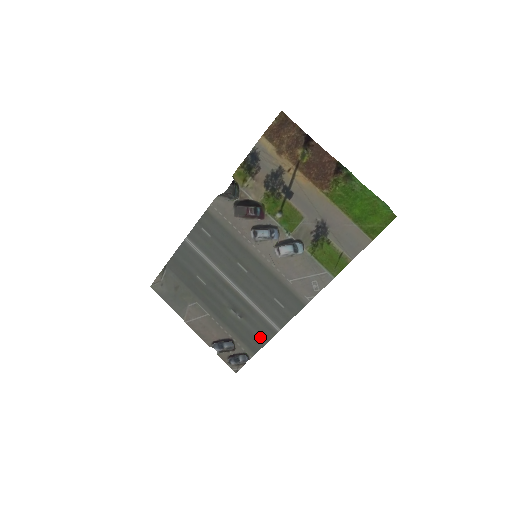
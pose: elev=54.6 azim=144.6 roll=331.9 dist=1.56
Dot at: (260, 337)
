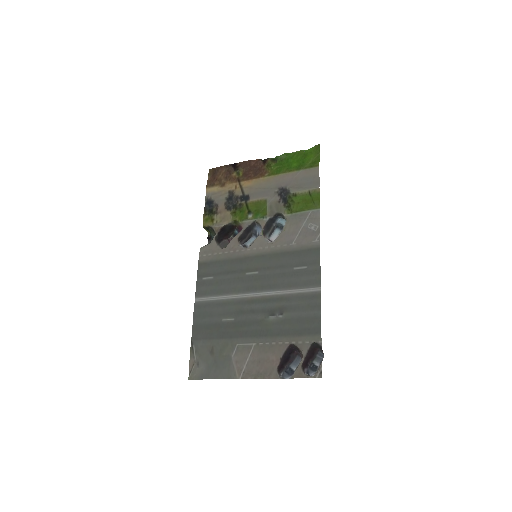
Dot at: (311, 313)
